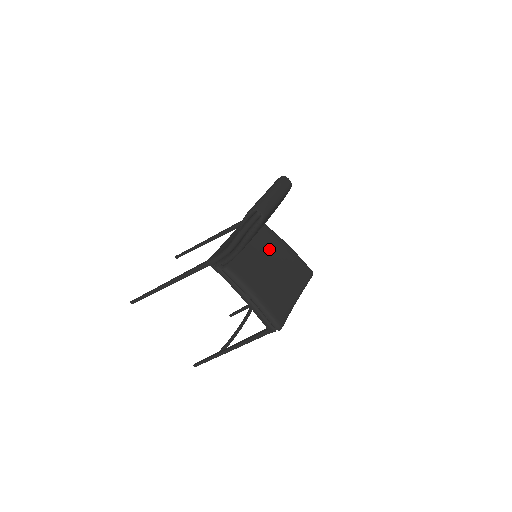
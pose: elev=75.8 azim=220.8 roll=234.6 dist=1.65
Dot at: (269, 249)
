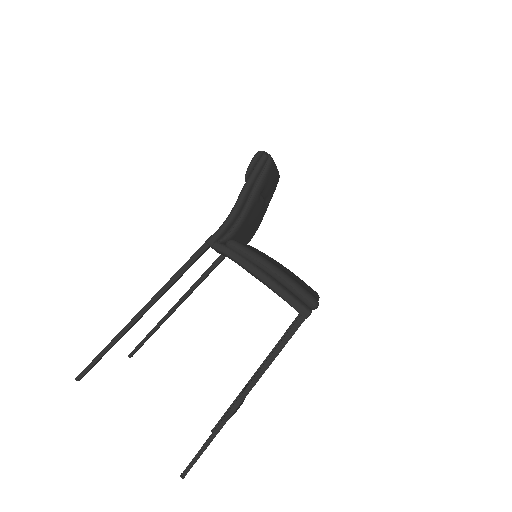
Dot at: occluded
